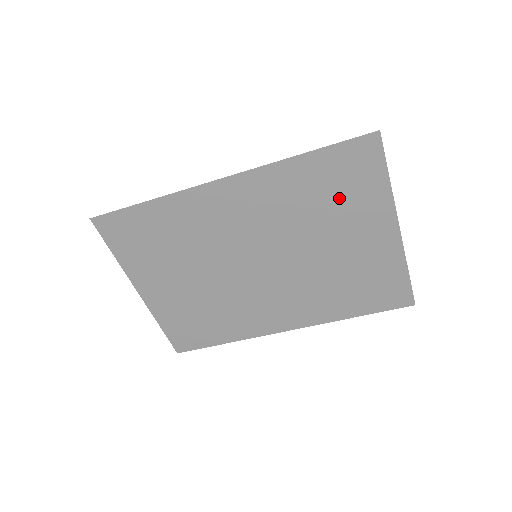
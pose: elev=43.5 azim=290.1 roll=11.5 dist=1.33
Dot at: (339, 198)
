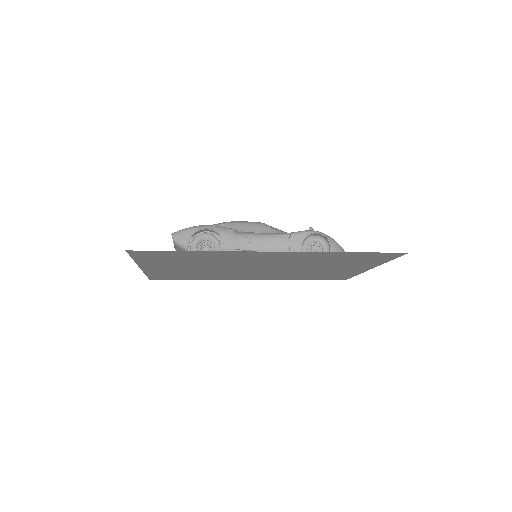
Dot at: (349, 261)
